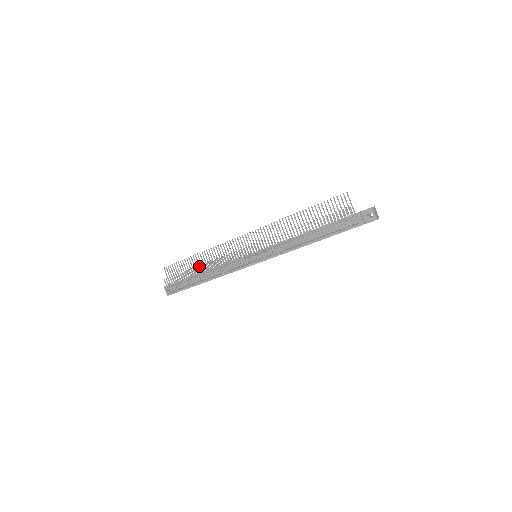
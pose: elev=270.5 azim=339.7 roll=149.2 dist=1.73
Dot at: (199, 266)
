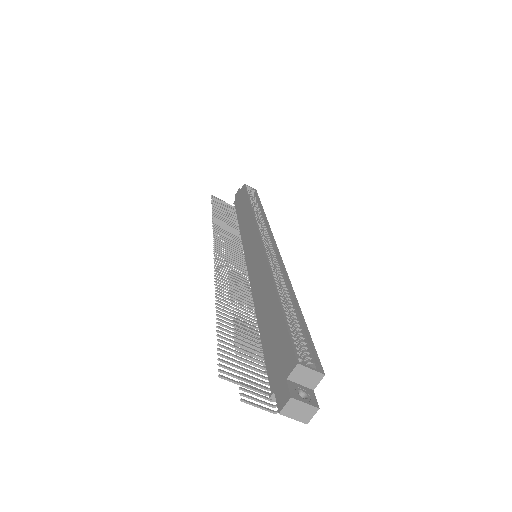
Dot at: (227, 223)
